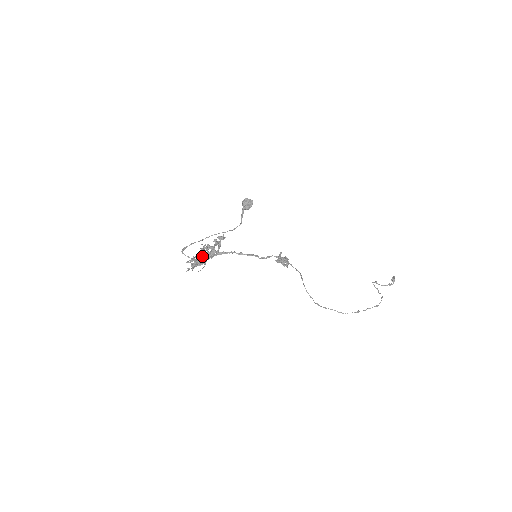
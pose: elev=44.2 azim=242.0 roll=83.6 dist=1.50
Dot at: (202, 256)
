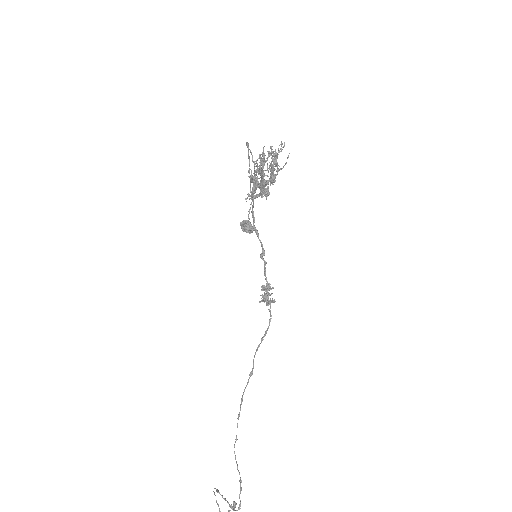
Dot at: occluded
